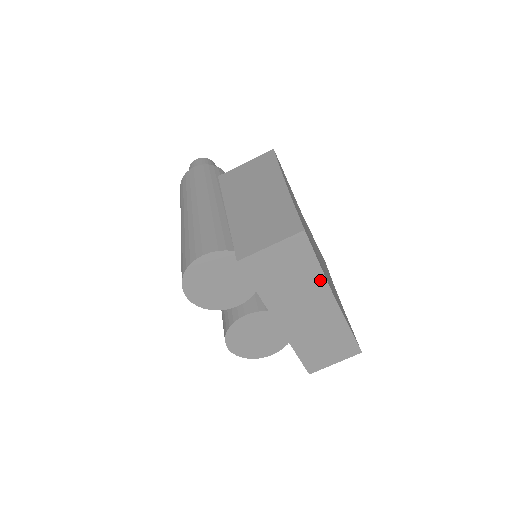
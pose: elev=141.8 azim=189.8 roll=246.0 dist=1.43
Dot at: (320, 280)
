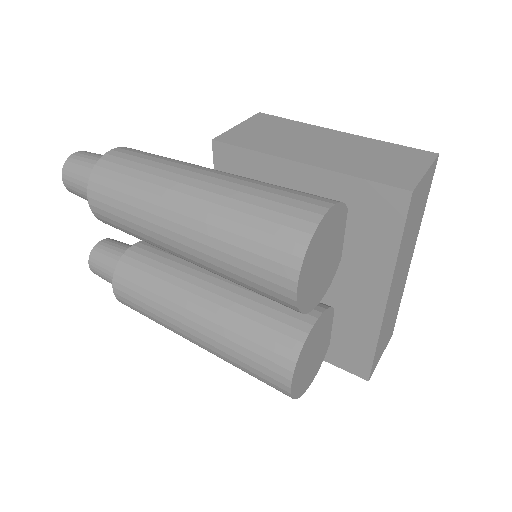
Dot at: (418, 229)
